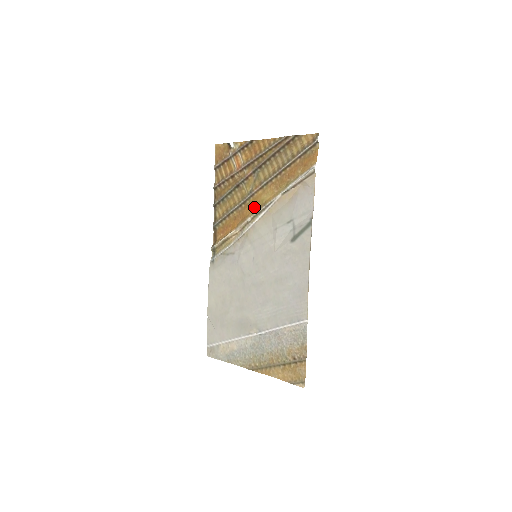
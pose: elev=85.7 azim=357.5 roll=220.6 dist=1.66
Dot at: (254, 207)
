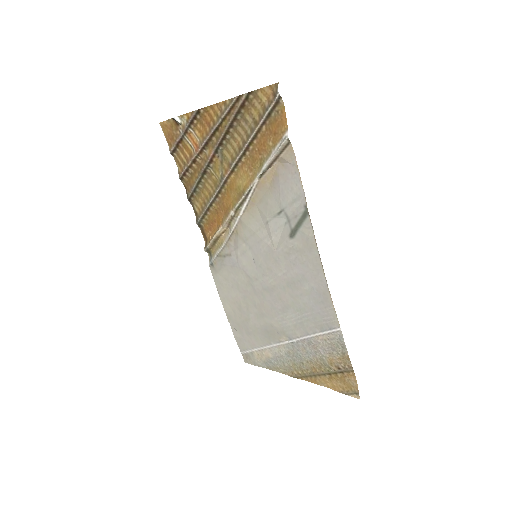
Dot at: (232, 197)
